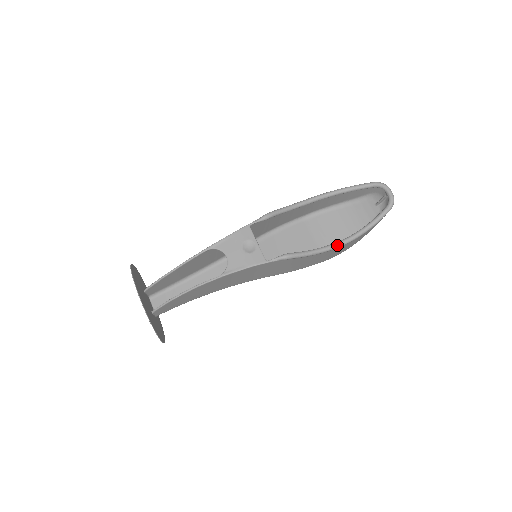
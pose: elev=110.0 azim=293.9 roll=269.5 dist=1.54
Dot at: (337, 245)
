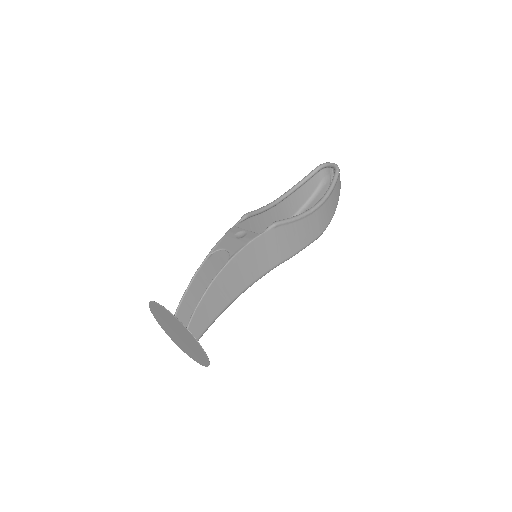
Dot at: (313, 207)
